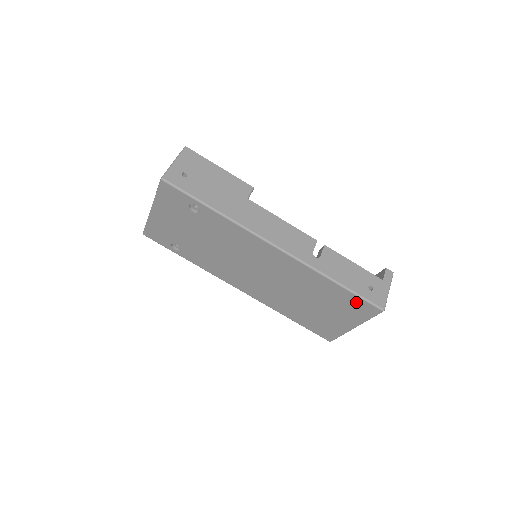
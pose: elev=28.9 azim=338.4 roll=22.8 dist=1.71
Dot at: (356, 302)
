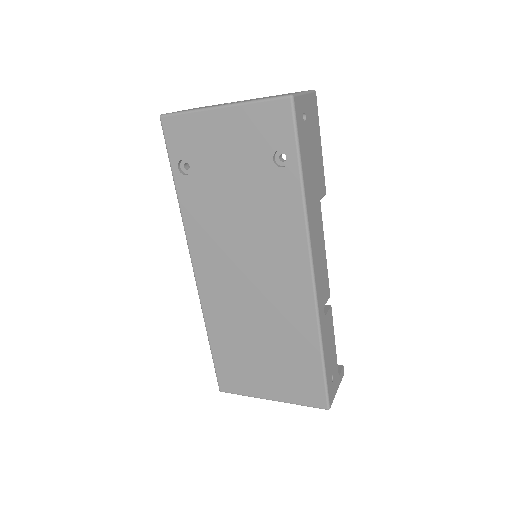
Dot at: (314, 382)
